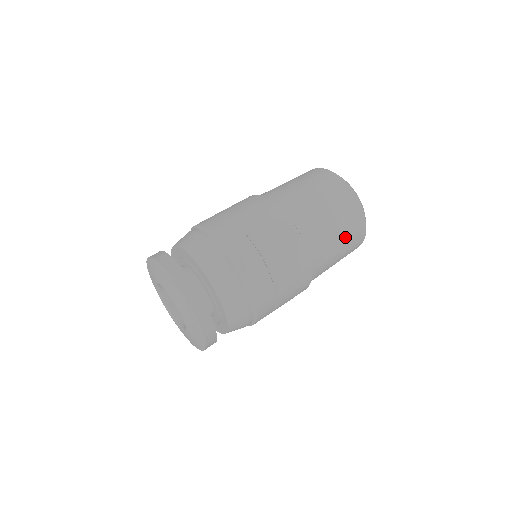
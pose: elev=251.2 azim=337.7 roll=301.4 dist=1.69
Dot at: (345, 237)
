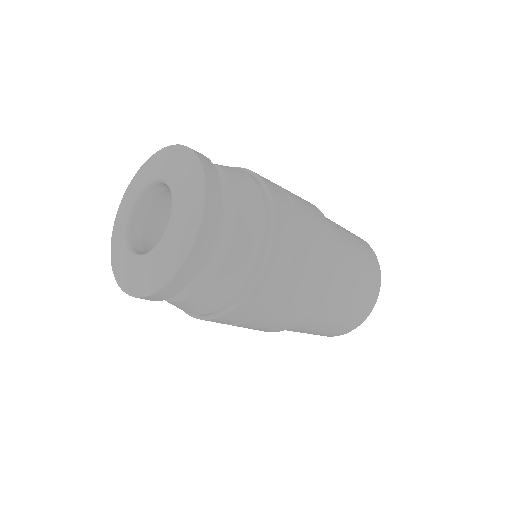
Dot at: (338, 323)
